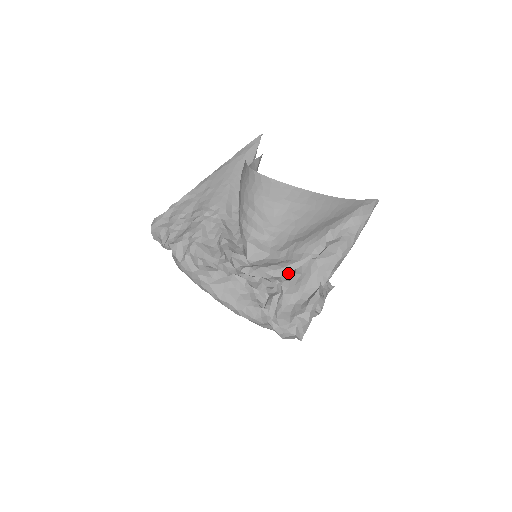
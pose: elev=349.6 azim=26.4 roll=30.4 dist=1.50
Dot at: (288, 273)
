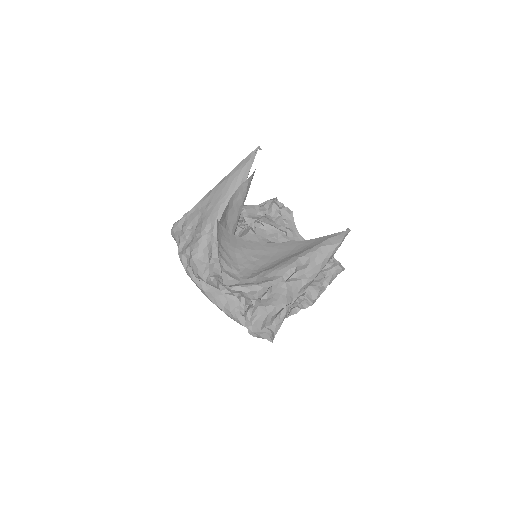
Dot at: (264, 289)
